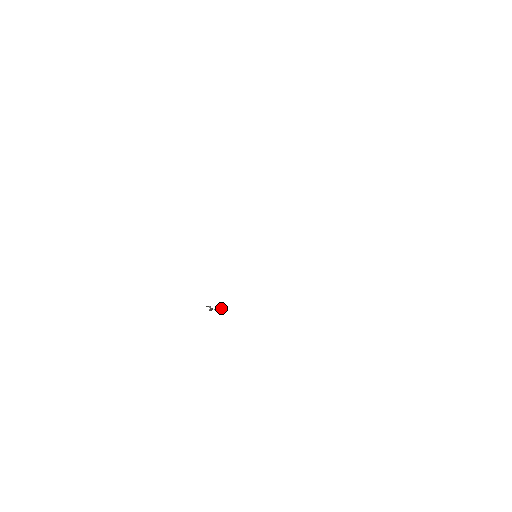
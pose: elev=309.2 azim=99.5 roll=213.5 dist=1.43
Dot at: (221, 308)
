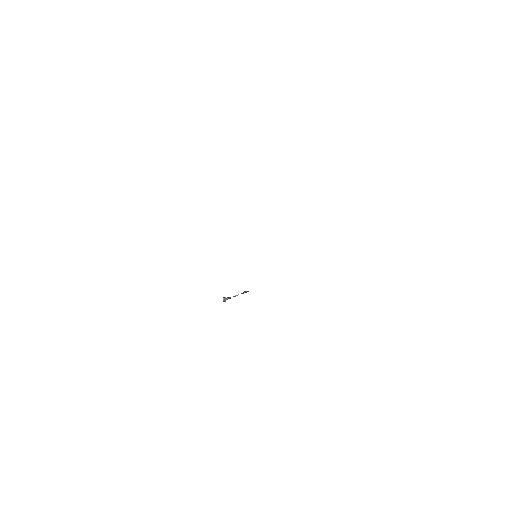
Dot at: (244, 292)
